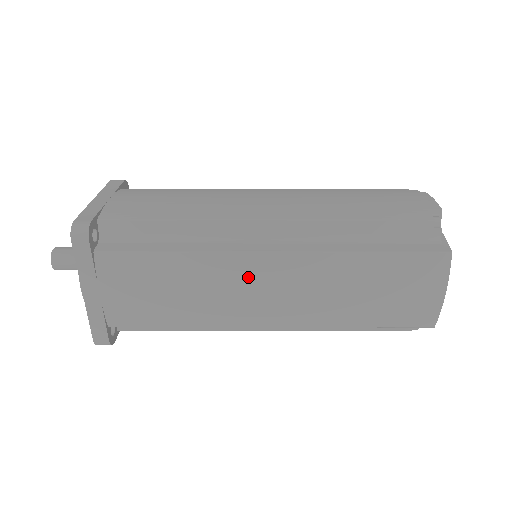
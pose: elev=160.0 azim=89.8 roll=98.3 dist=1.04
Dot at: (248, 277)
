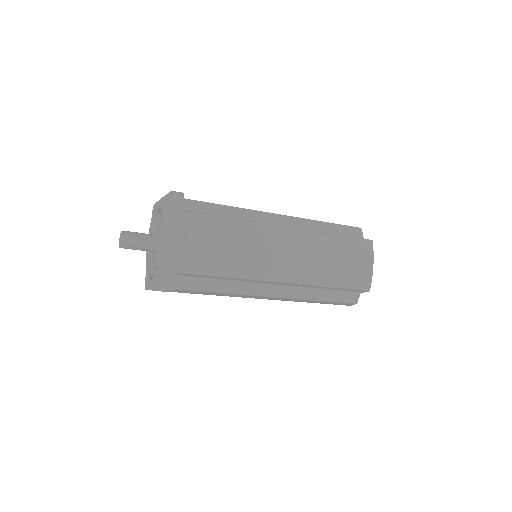
Dot at: (274, 241)
